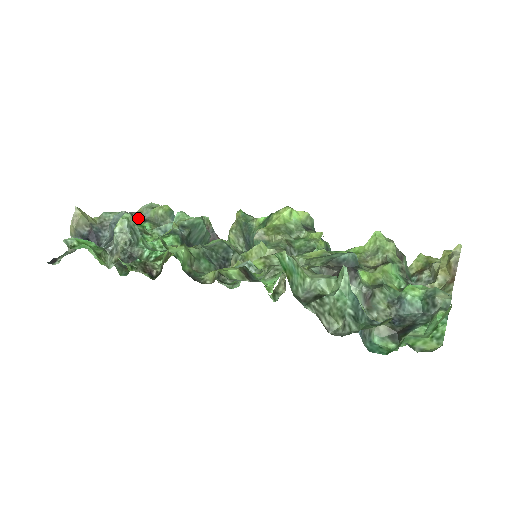
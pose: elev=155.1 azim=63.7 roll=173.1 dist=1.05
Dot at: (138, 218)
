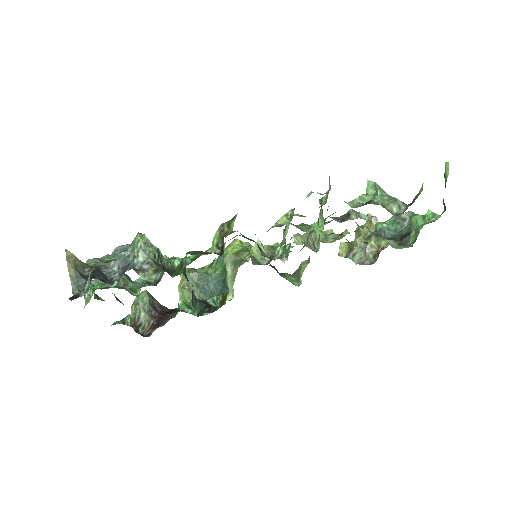
Dot at: occluded
